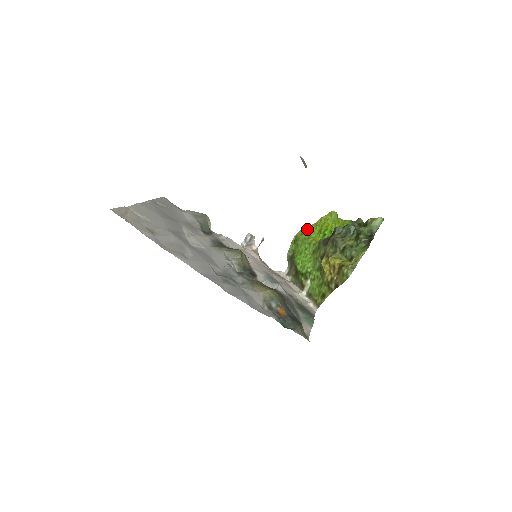
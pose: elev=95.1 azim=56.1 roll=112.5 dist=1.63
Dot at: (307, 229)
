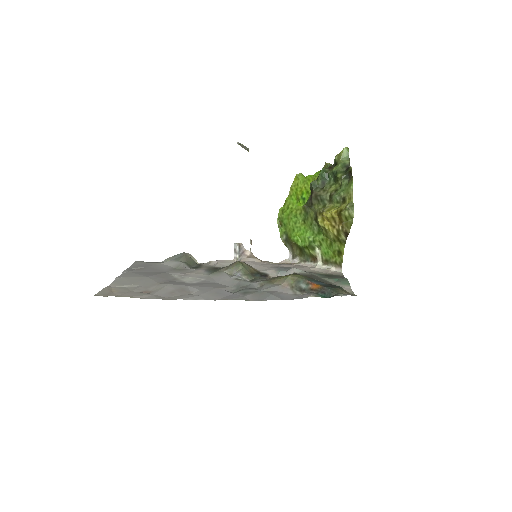
Dot at: (284, 205)
